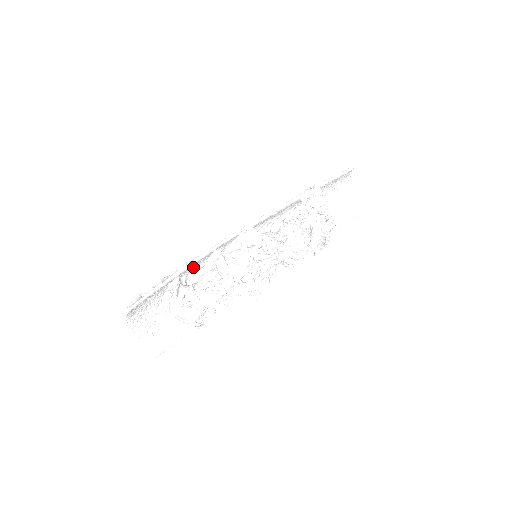
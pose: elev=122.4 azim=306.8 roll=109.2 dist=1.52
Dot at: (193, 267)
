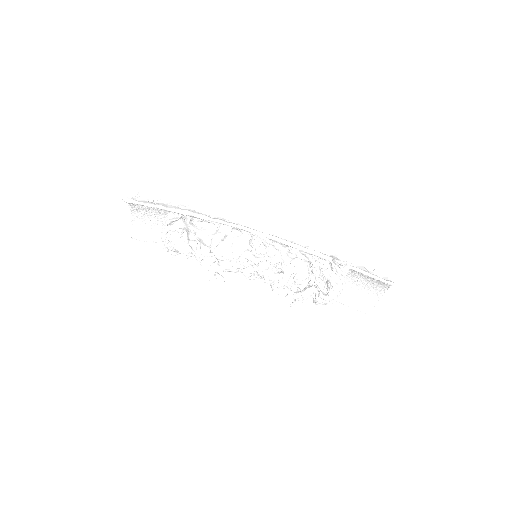
Dot at: occluded
